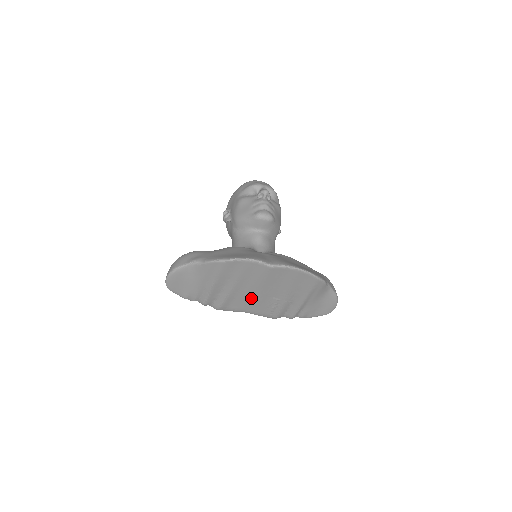
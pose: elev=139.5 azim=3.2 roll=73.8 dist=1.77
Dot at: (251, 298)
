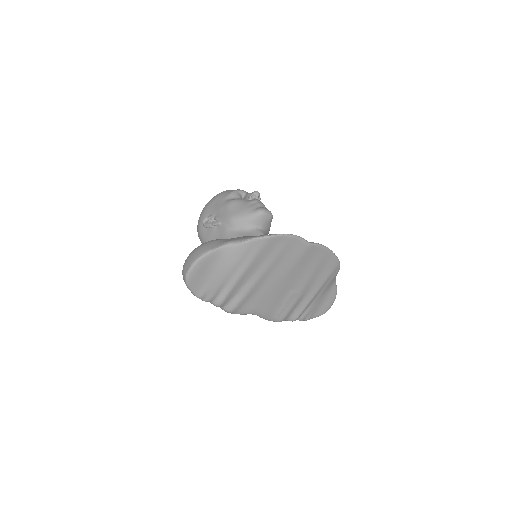
Dot at: (272, 291)
